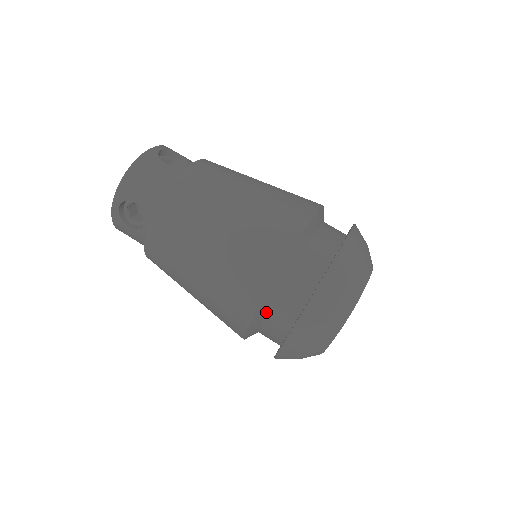
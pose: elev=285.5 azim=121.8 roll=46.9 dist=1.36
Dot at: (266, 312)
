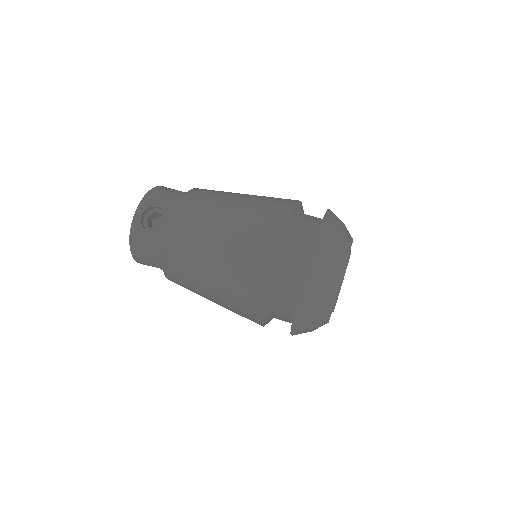
Dot at: (283, 258)
